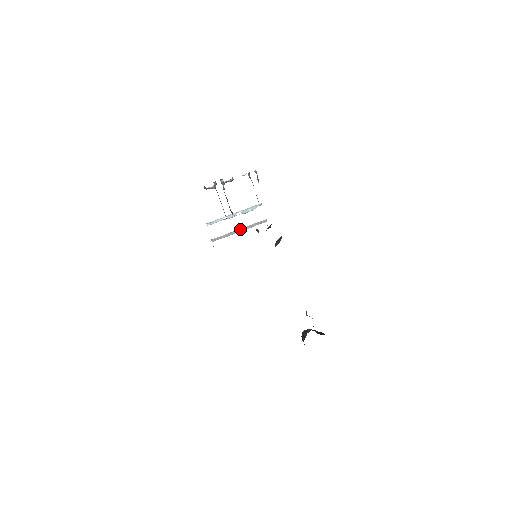
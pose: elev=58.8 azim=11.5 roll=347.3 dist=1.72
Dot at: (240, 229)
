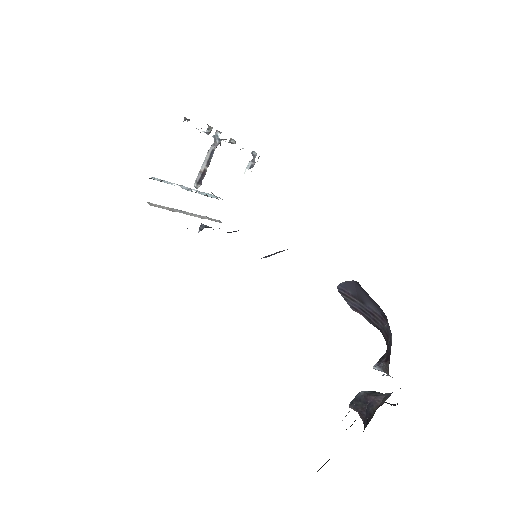
Dot at: (188, 212)
